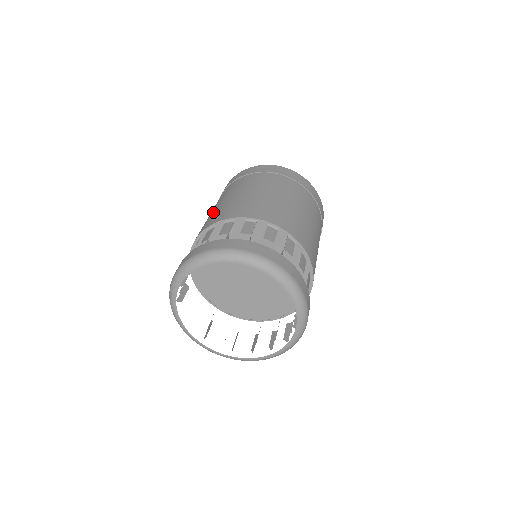
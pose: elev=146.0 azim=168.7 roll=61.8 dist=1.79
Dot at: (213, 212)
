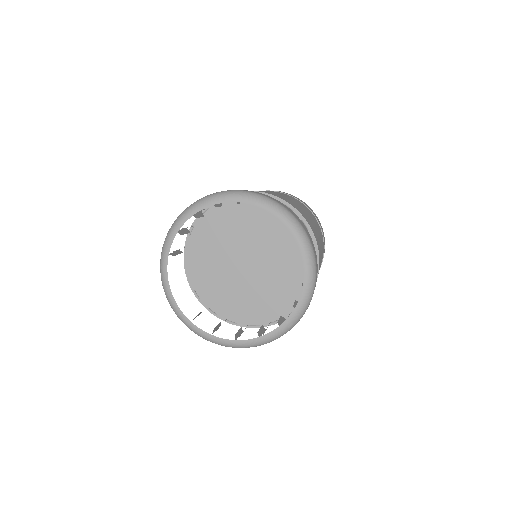
Dot at: occluded
